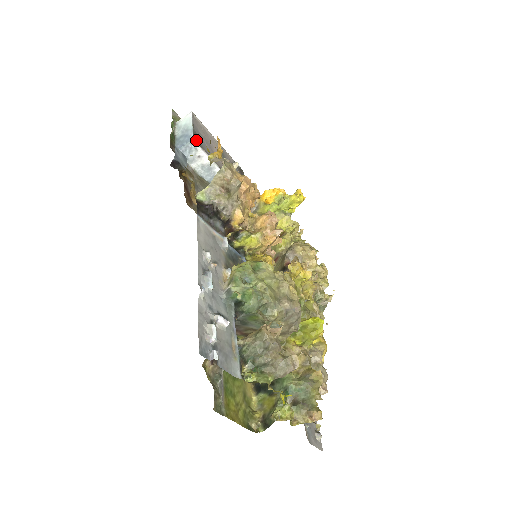
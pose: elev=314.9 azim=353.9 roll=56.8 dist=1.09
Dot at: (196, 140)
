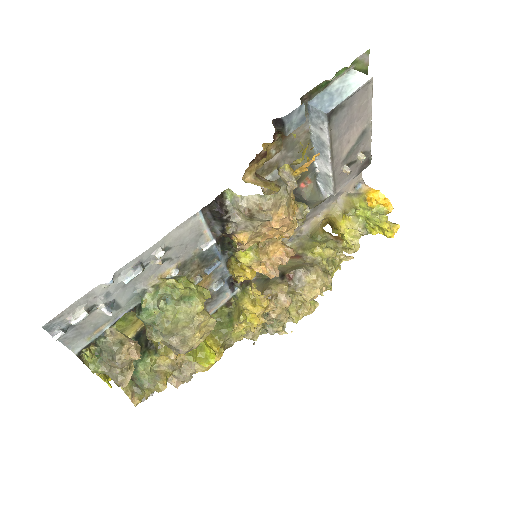
Dot at: (332, 115)
